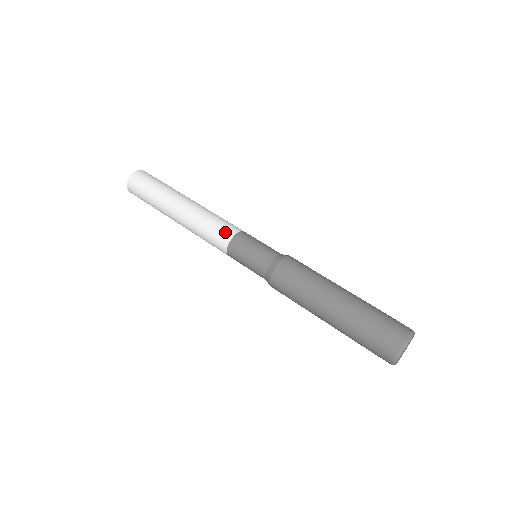
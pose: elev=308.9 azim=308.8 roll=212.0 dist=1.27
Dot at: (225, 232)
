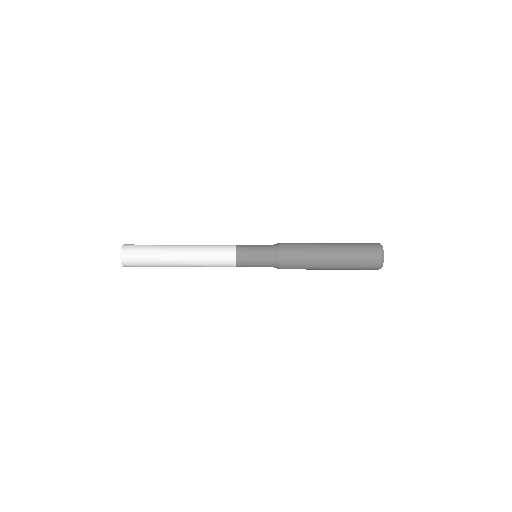
Dot at: (228, 245)
